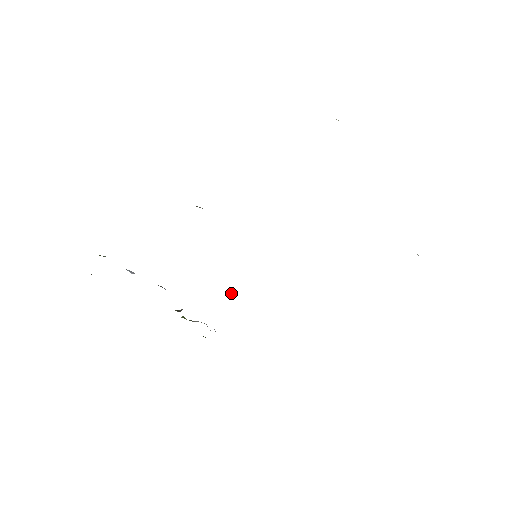
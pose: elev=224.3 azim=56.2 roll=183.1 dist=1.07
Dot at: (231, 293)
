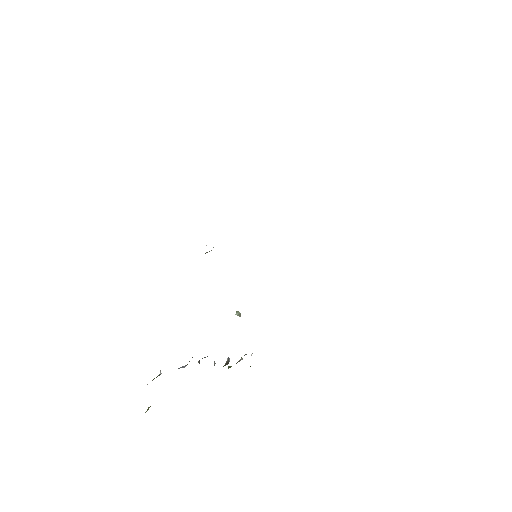
Dot at: (237, 315)
